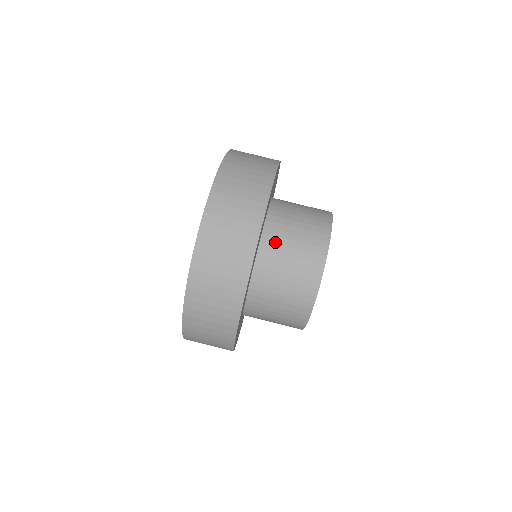
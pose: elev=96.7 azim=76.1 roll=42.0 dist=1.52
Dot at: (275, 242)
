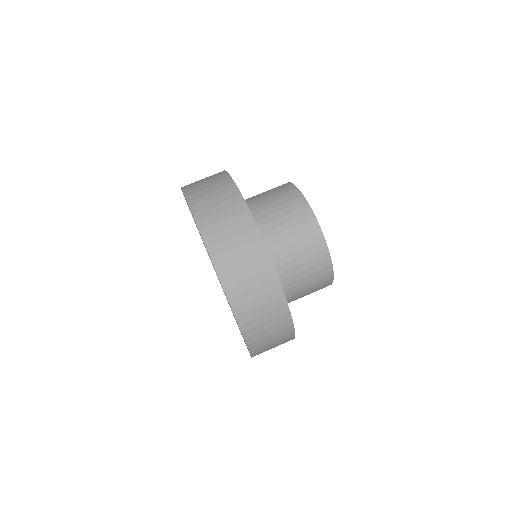
Dot at: (249, 199)
